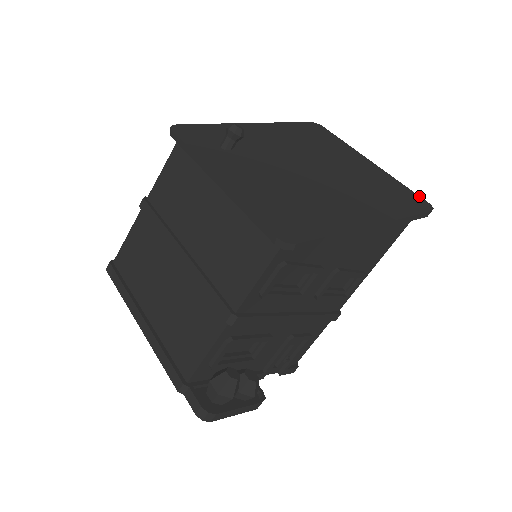
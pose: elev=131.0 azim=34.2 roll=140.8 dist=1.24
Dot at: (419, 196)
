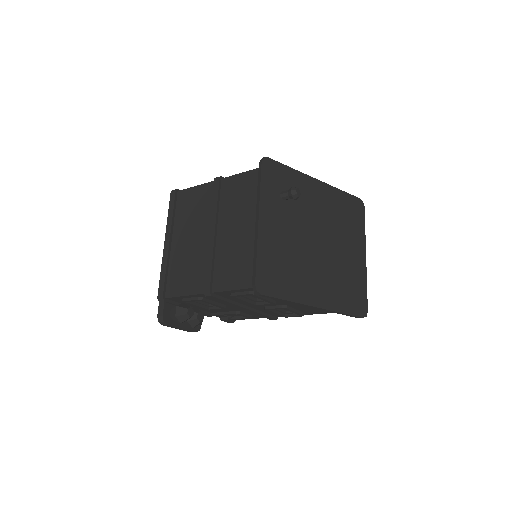
Dot at: (367, 302)
